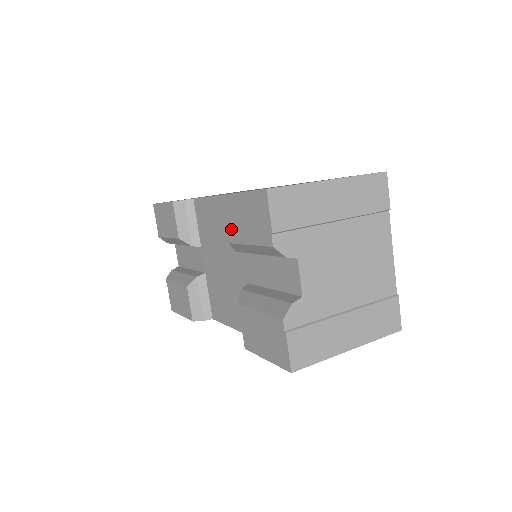
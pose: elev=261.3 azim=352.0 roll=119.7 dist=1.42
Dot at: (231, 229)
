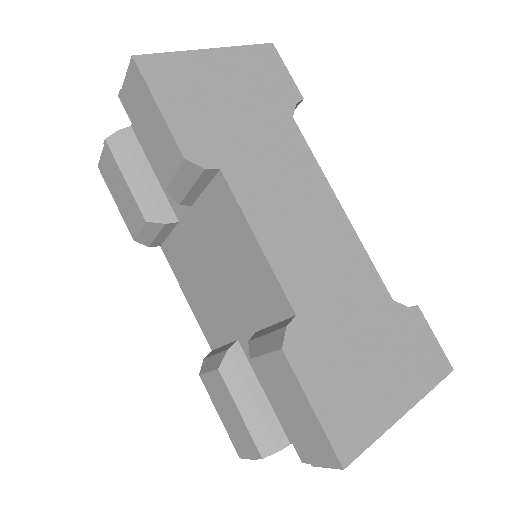
Dot at: (265, 369)
